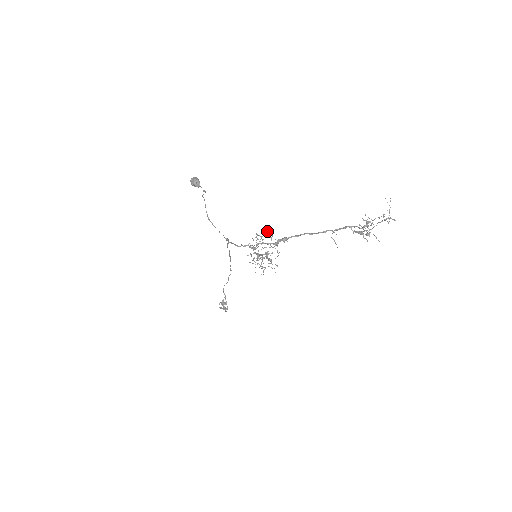
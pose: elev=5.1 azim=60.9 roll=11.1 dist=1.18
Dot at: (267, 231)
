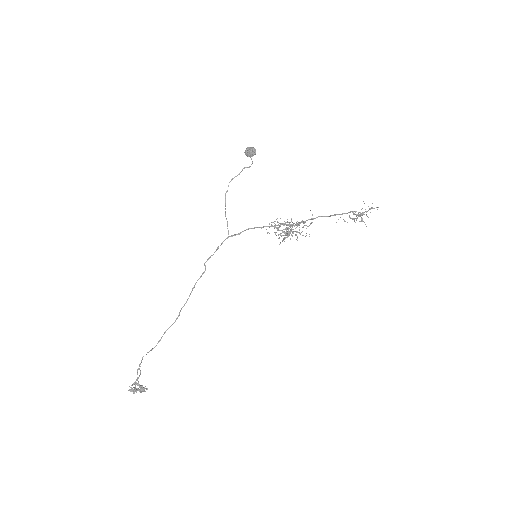
Dot at: occluded
